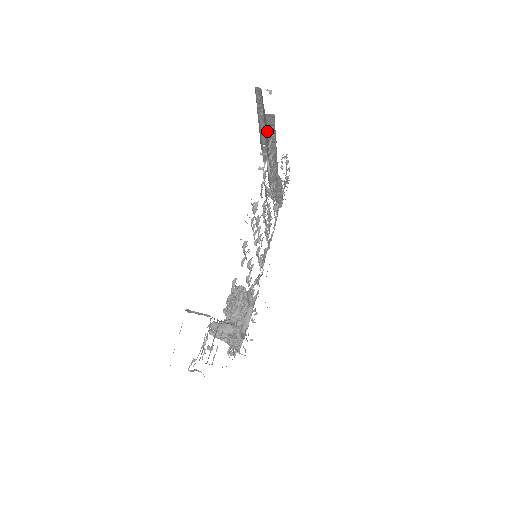
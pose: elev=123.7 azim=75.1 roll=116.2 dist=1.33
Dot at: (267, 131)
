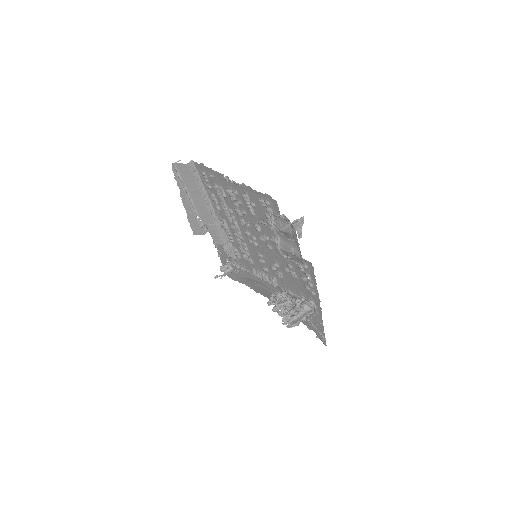
Dot at: (195, 180)
